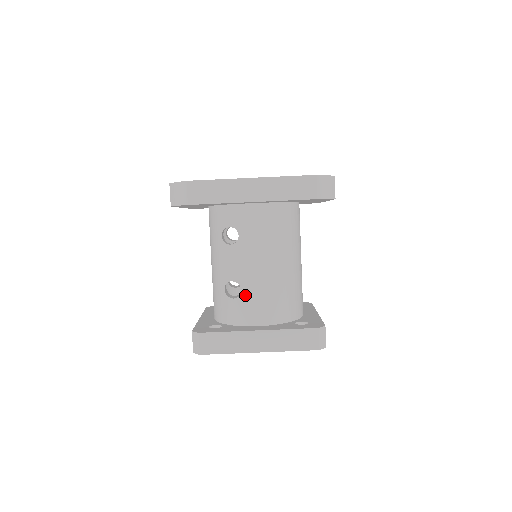
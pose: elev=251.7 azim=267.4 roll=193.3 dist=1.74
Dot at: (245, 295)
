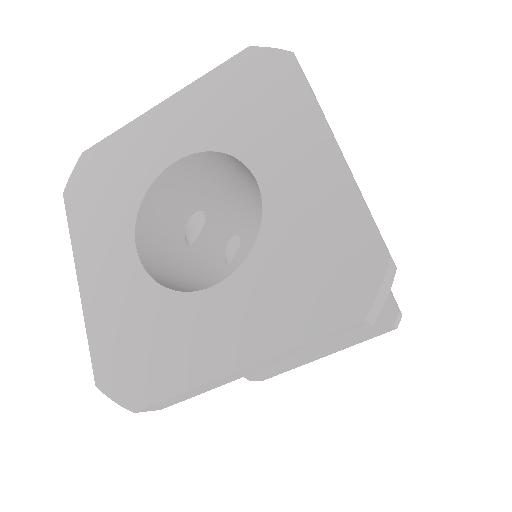
Dot at: occluded
